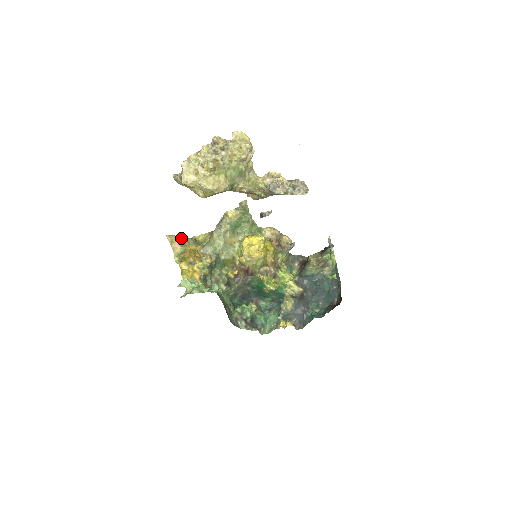
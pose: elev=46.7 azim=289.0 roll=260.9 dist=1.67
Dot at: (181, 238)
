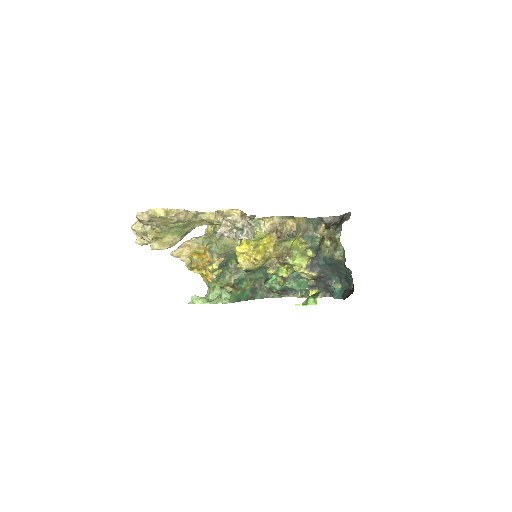
Dot at: (190, 242)
